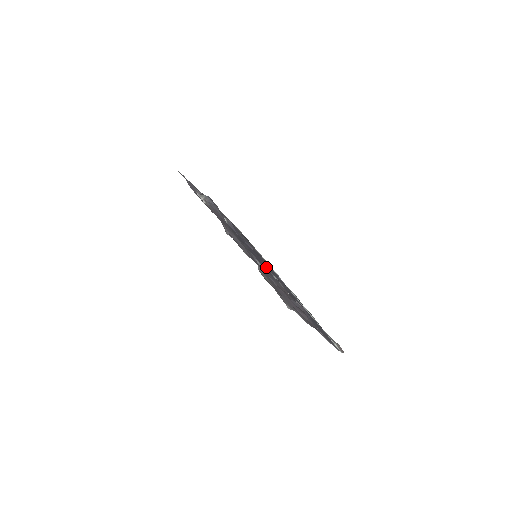
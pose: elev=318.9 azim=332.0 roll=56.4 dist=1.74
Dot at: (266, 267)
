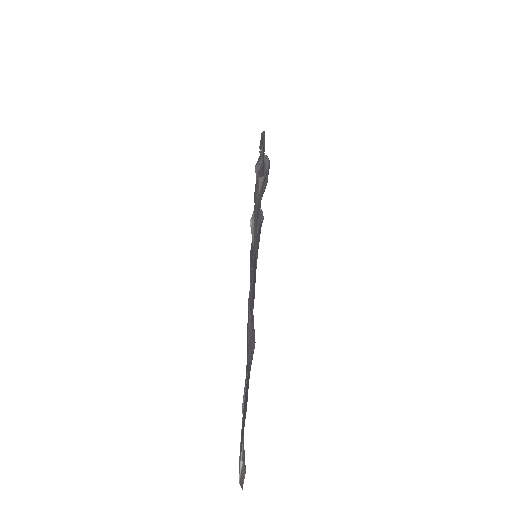
Dot at: (254, 280)
